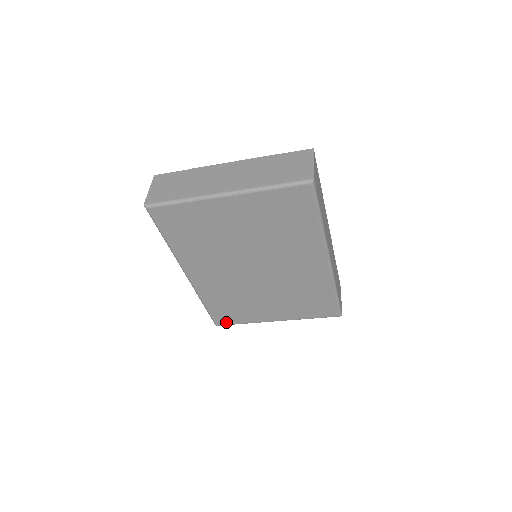
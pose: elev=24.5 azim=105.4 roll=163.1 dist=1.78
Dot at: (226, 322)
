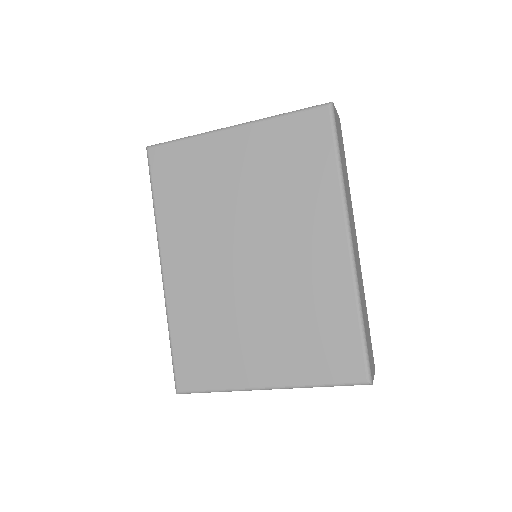
Dot at: (192, 383)
